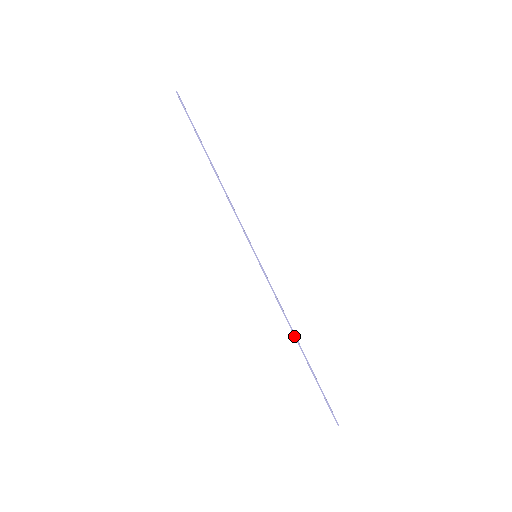
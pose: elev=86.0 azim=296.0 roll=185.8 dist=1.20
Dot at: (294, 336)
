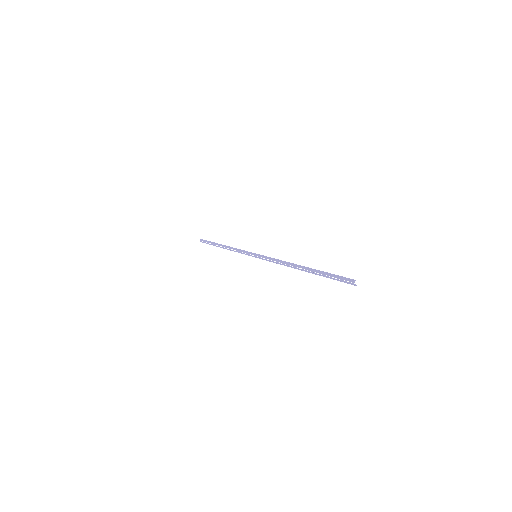
Dot at: (294, 265)
